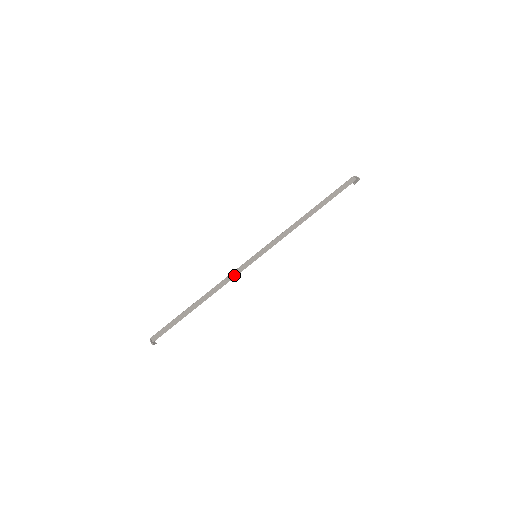
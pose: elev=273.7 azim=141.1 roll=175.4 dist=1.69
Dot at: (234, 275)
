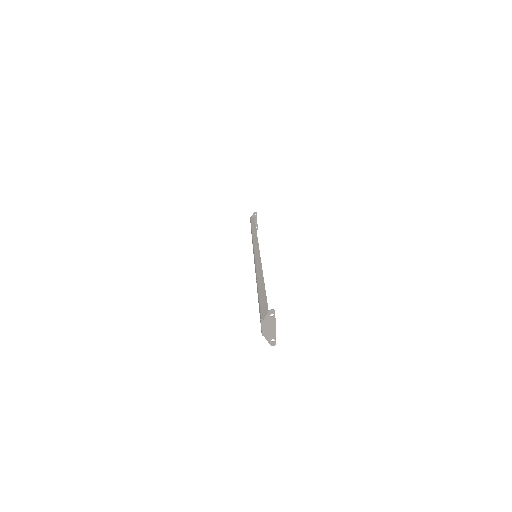
Dot at: (259, 261)
